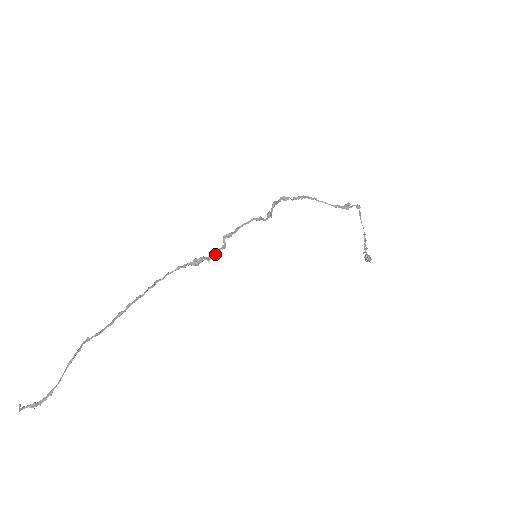
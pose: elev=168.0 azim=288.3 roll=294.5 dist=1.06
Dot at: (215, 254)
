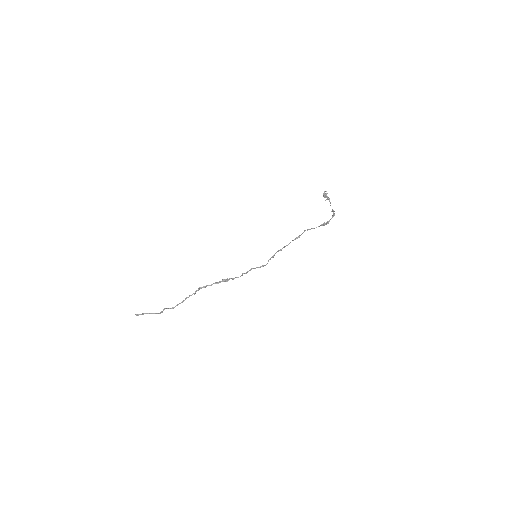
Dot at: occluded
